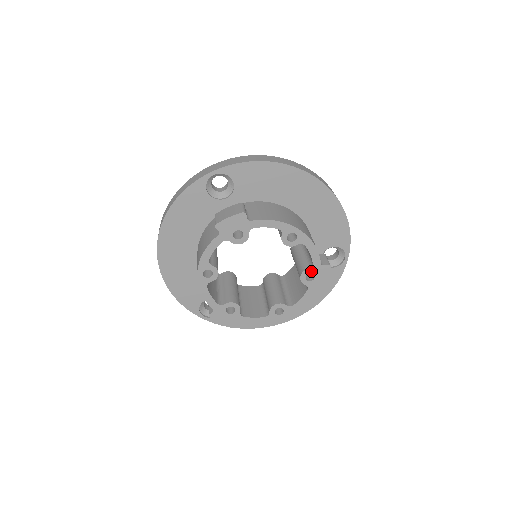
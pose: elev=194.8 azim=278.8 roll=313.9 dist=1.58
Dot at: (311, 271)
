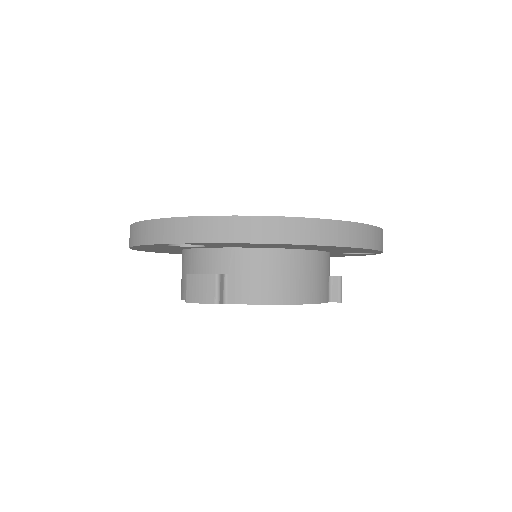
Dot at: occluded
